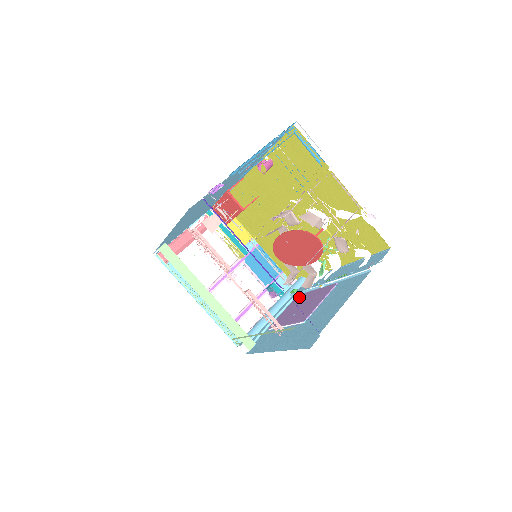
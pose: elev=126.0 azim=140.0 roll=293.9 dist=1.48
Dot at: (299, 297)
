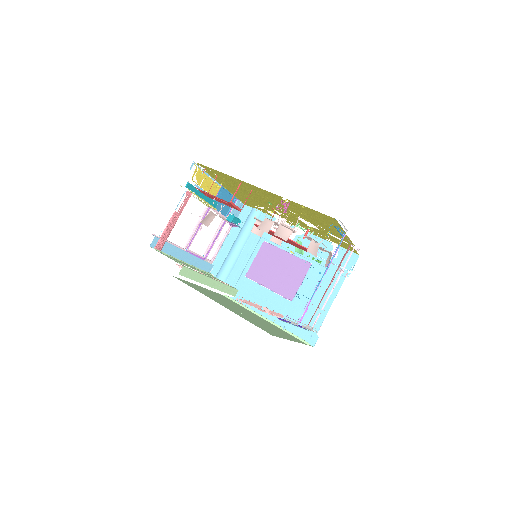
Dot at: (268, 248)
